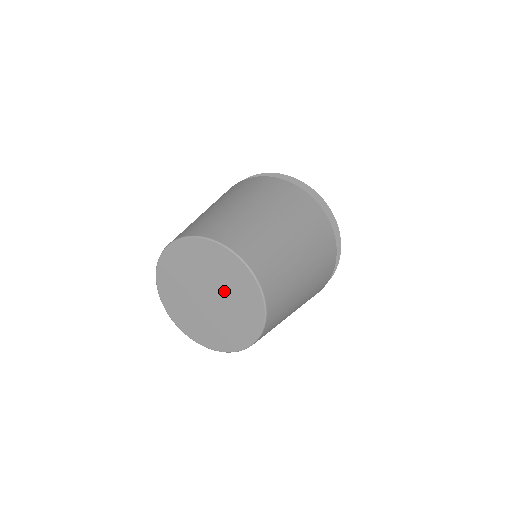
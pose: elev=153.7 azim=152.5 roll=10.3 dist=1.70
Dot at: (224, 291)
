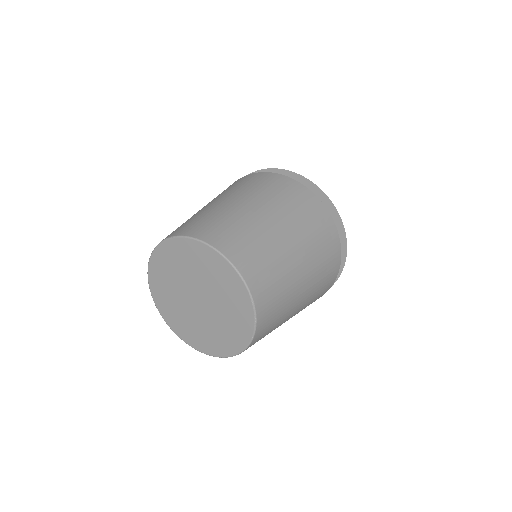
Dot at: (217, 301)
